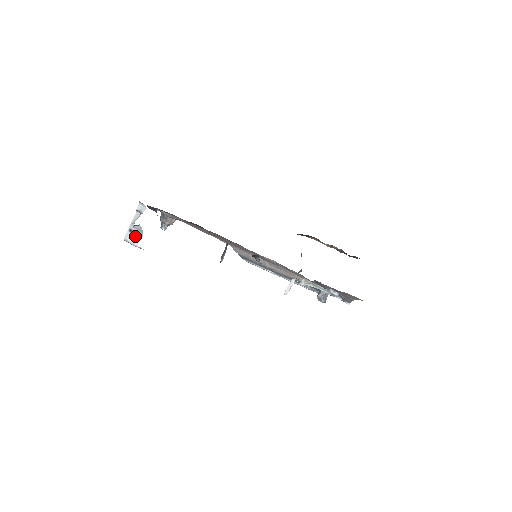
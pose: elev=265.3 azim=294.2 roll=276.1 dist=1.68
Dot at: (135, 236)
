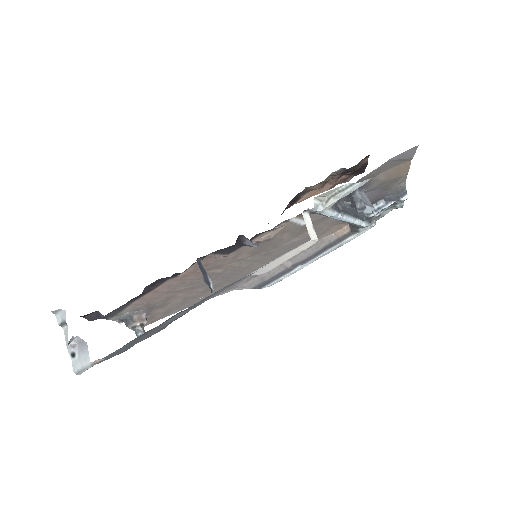
Dot at: (81, 355)
